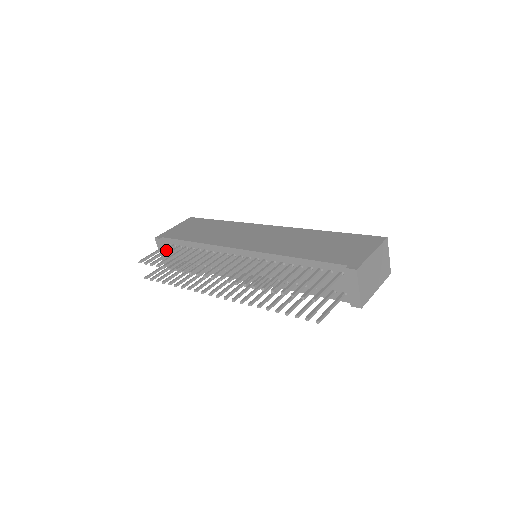
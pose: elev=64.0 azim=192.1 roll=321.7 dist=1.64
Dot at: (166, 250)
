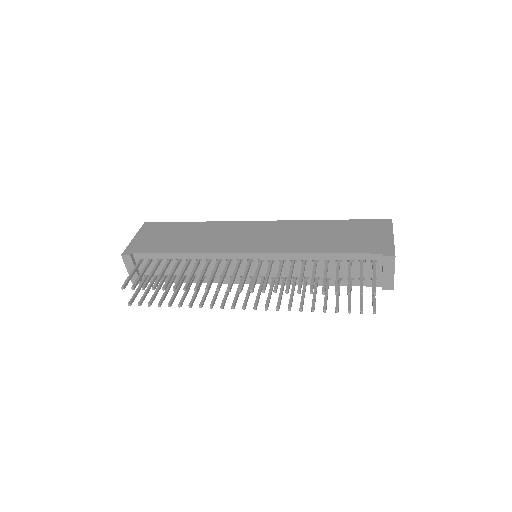
Dot at: (146, 267)
